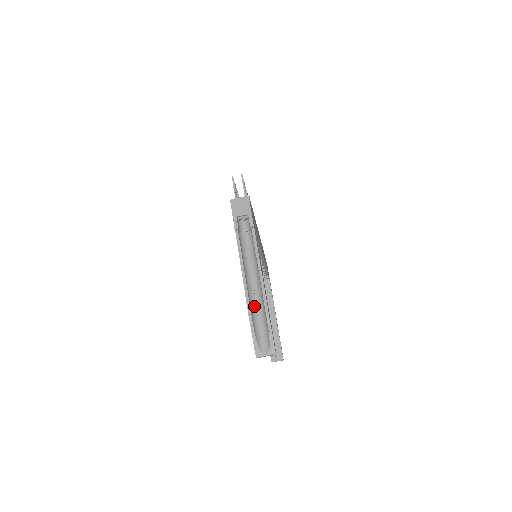
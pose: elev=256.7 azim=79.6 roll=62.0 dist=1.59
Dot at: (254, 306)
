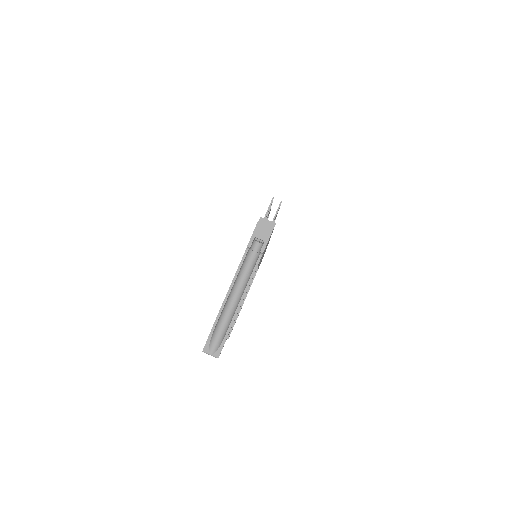
Dot at: (225, 313)
